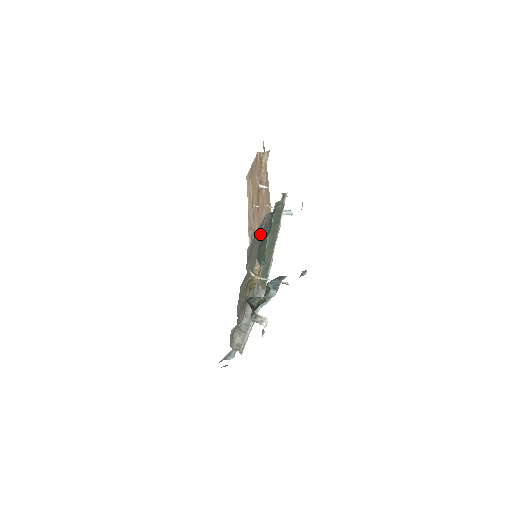
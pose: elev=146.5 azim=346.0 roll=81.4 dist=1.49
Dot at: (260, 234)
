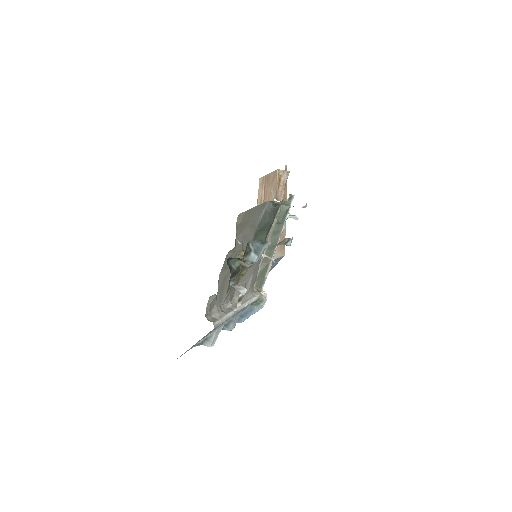
Dot at: (258, 219)
